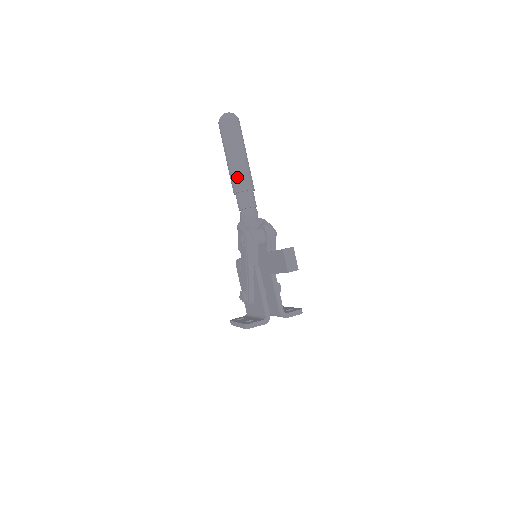
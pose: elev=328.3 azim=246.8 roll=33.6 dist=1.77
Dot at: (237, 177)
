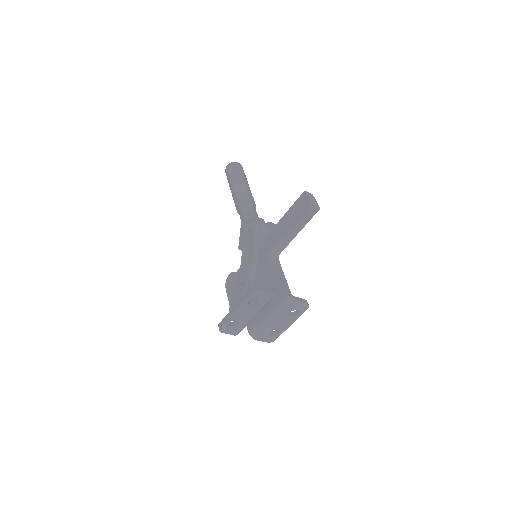
Dot at: (243, 192)
